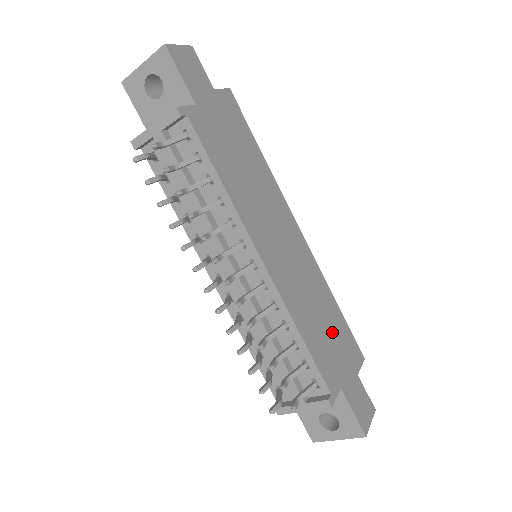
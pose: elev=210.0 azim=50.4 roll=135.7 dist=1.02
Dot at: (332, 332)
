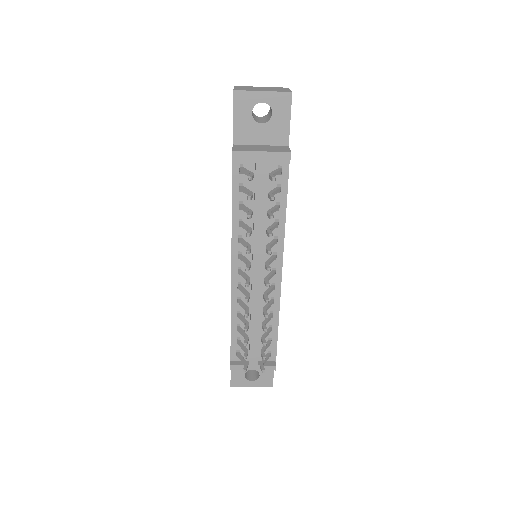
Dot at: occluded
